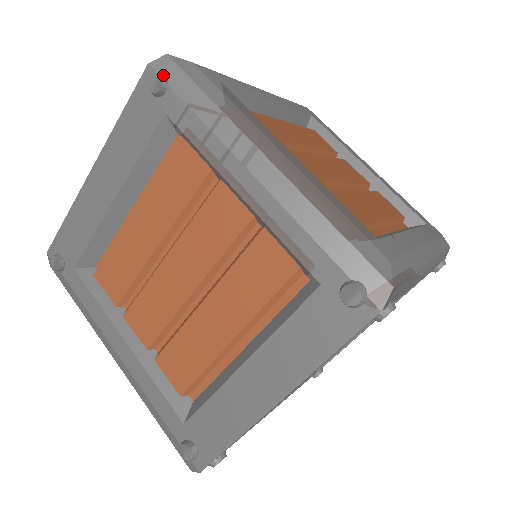
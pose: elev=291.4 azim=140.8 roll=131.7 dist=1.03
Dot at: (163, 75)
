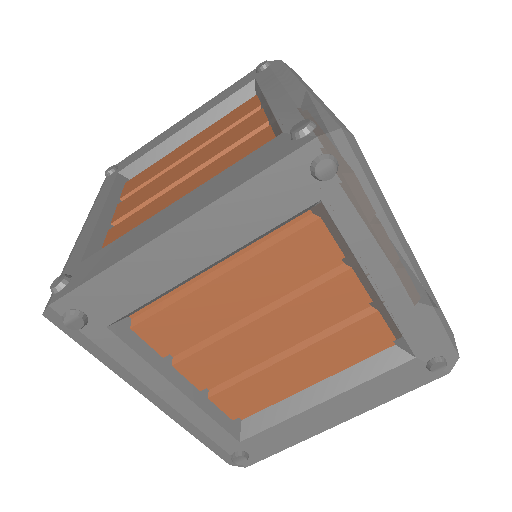
Dot at: (337, 160)
